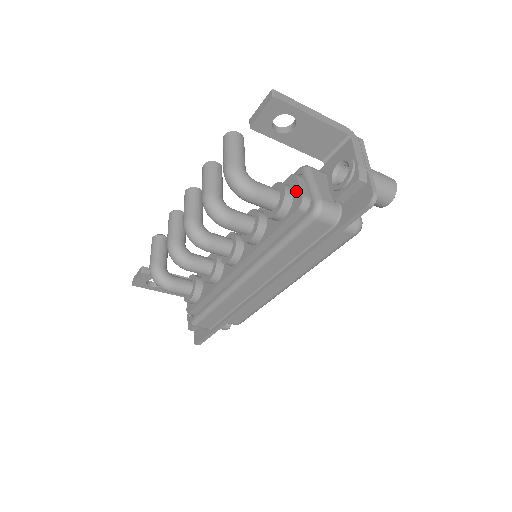
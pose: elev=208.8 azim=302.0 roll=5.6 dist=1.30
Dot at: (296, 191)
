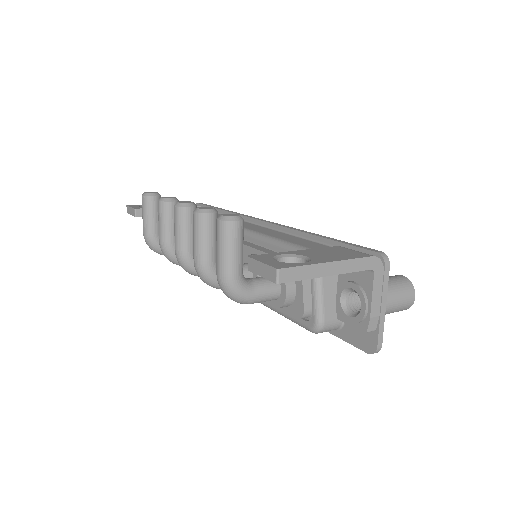
Dot at: (299, 296)
